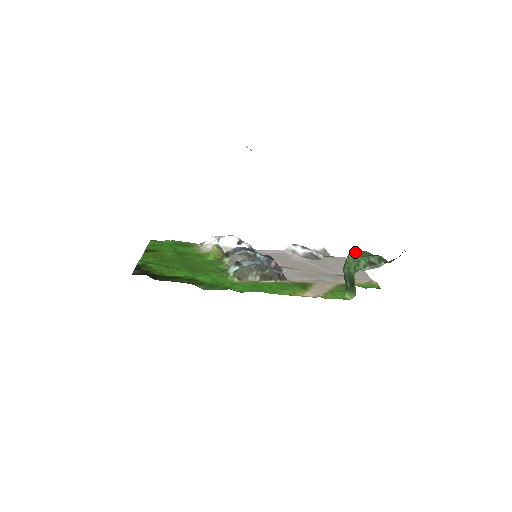
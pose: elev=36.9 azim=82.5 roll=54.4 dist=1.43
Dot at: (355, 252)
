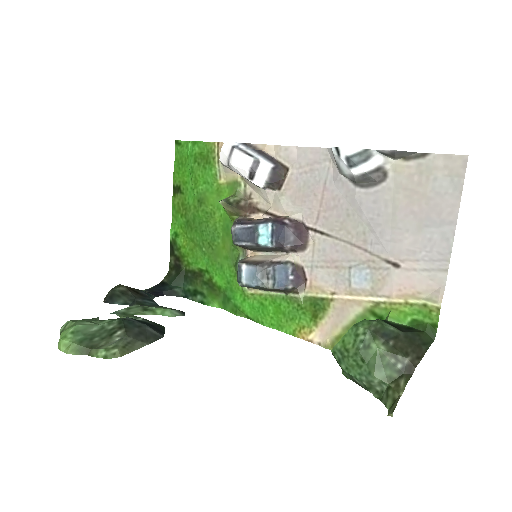
Dot at: (343, 347)
